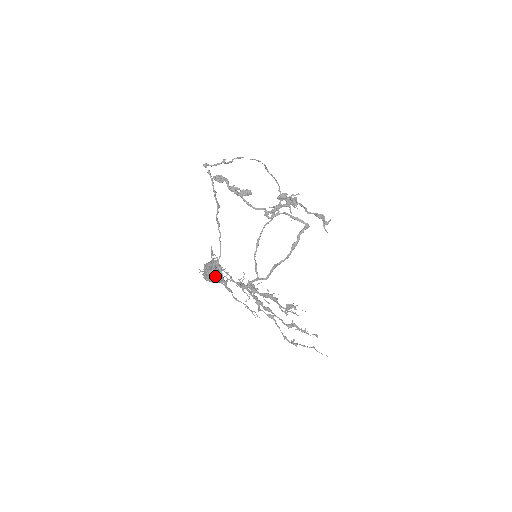
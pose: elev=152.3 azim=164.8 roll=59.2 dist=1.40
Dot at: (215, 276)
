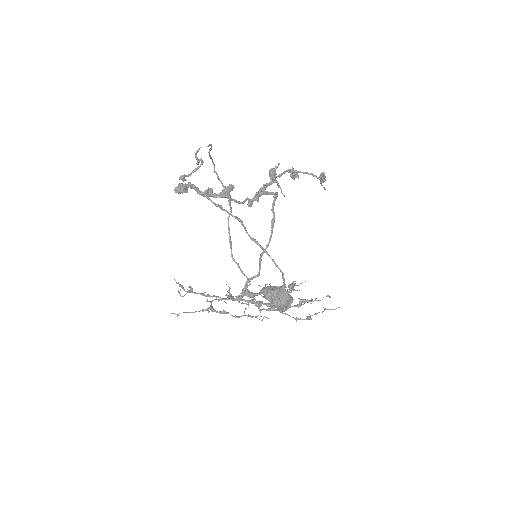
Dot at: (289, 301)
